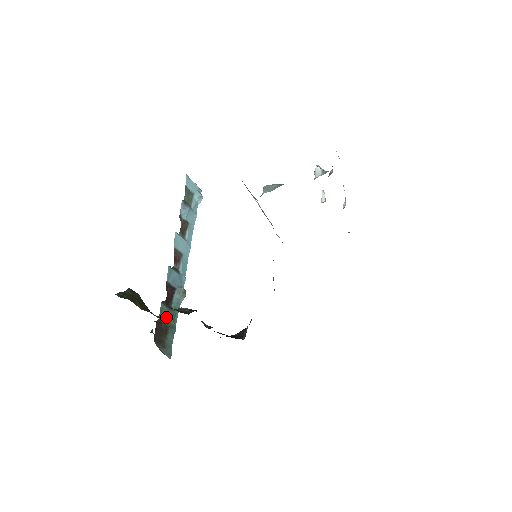
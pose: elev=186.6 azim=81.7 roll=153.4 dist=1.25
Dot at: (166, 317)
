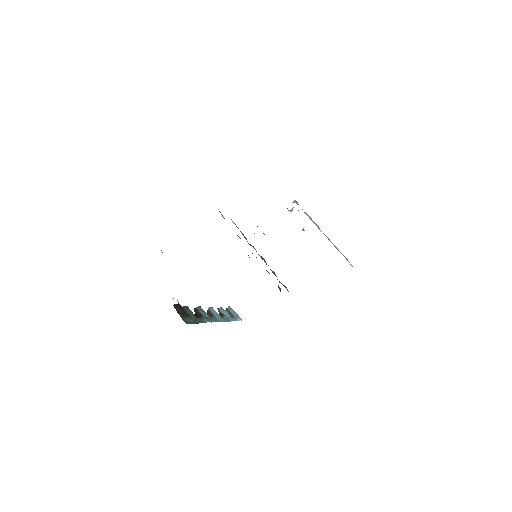
Dot at: (189, 313)
